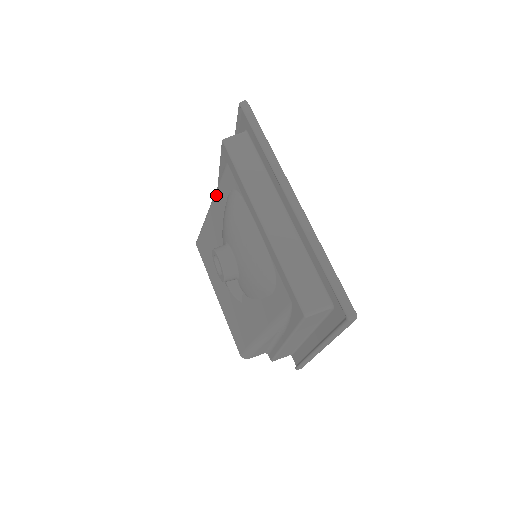
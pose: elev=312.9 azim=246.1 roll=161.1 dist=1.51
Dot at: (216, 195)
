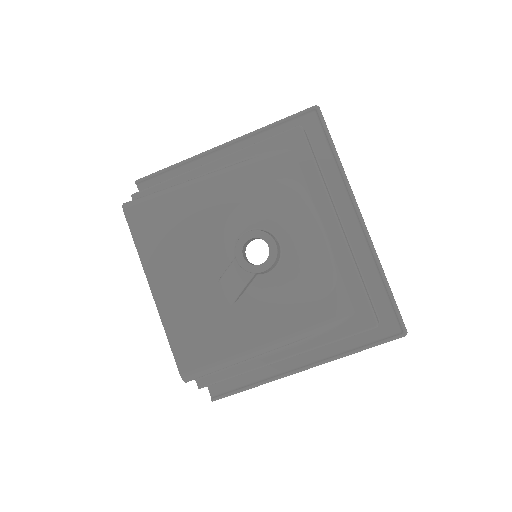
Dot at: (241, 170)
